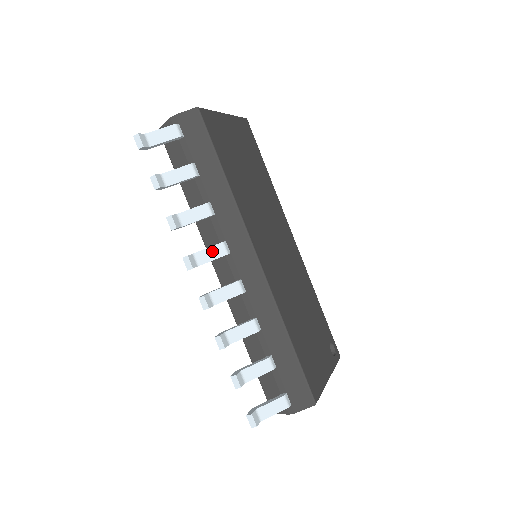
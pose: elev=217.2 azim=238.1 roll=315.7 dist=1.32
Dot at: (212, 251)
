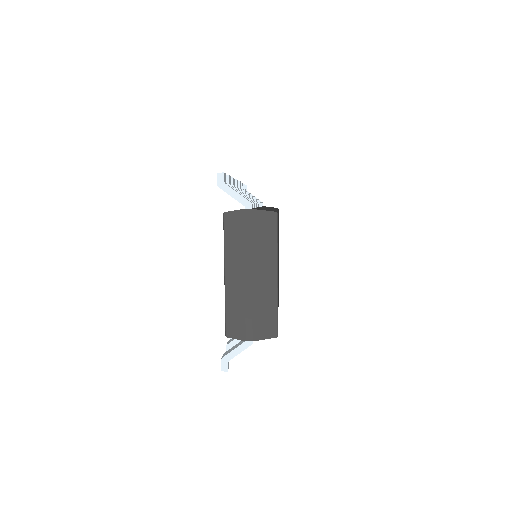
Dot at: occluded
